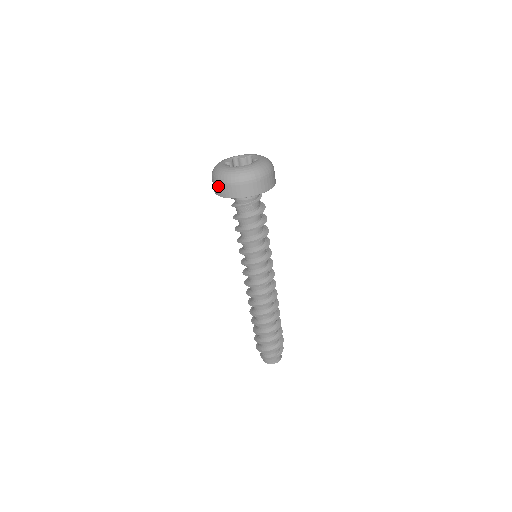
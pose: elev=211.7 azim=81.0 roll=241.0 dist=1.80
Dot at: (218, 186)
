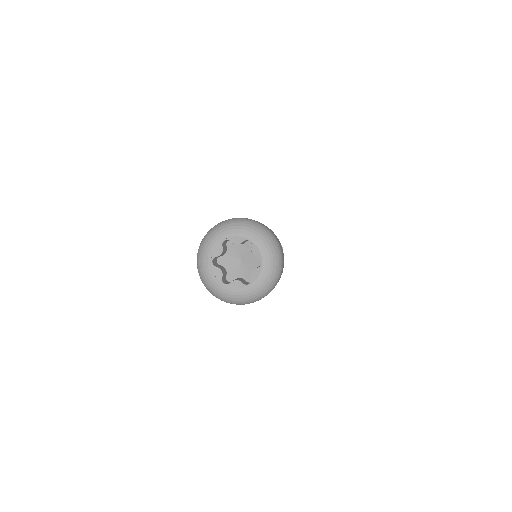
Dot at: occluded
